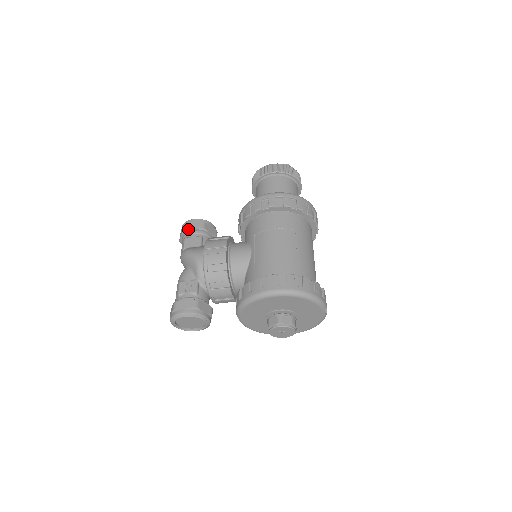
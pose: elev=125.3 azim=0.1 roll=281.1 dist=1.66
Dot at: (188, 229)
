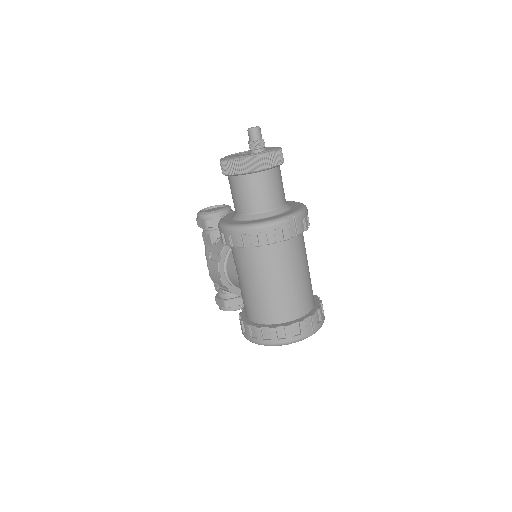
Dot at: occluded
